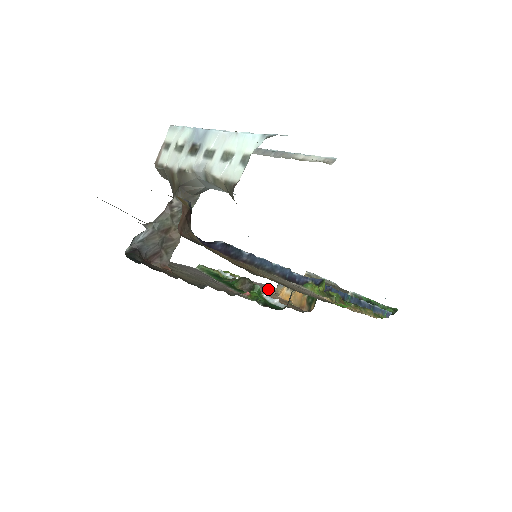
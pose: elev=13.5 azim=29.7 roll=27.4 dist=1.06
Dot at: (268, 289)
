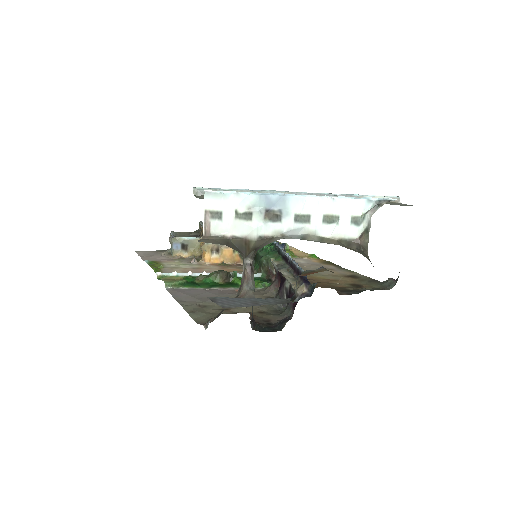
Dot at: (166, 258)
